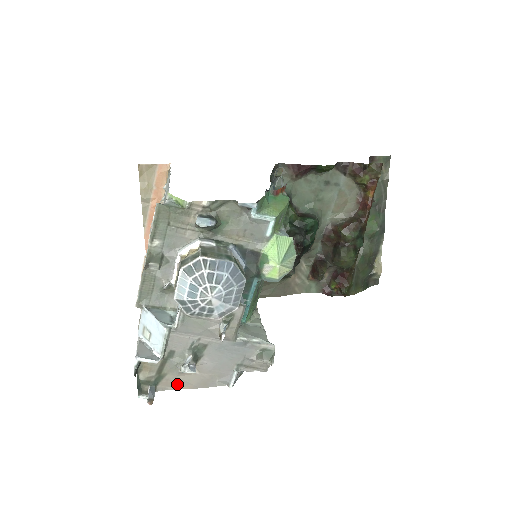
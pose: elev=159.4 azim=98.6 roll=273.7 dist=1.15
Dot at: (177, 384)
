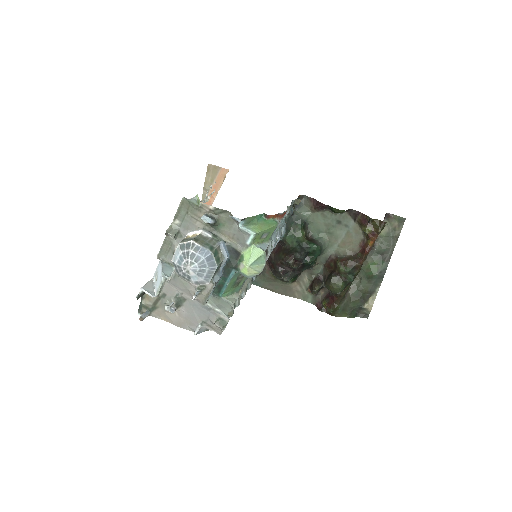
Dot at: (164, 317)
